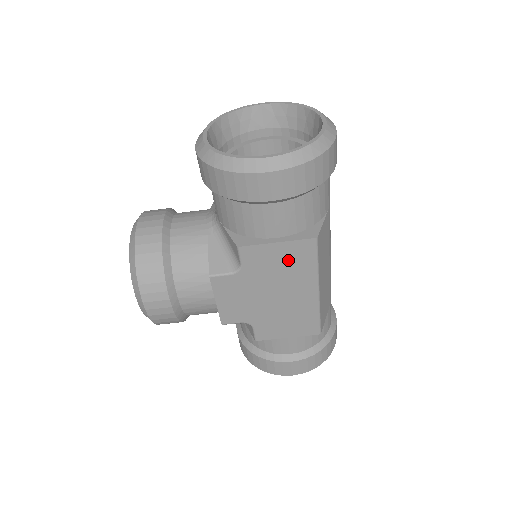
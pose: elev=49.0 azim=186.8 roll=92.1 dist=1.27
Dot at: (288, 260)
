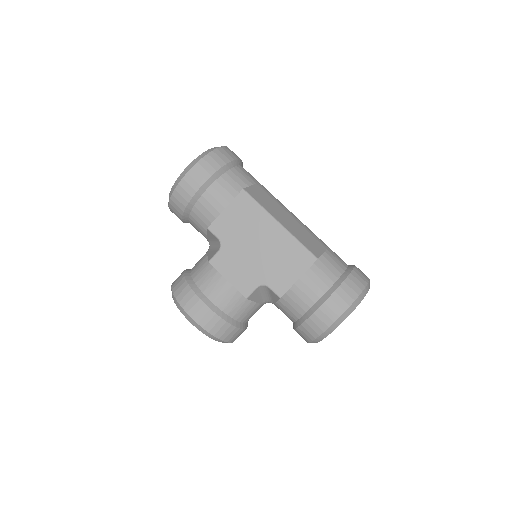
Dot at: (241, 216)
